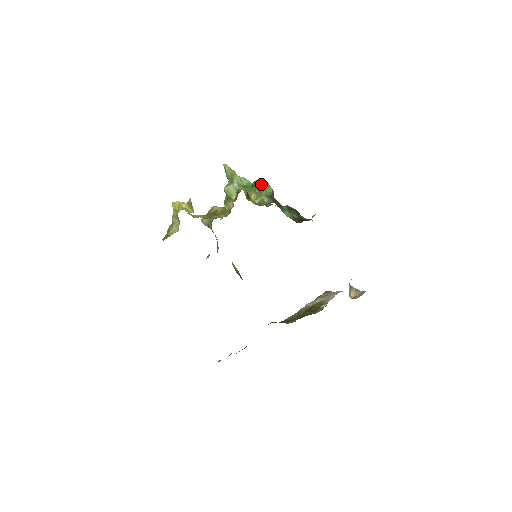
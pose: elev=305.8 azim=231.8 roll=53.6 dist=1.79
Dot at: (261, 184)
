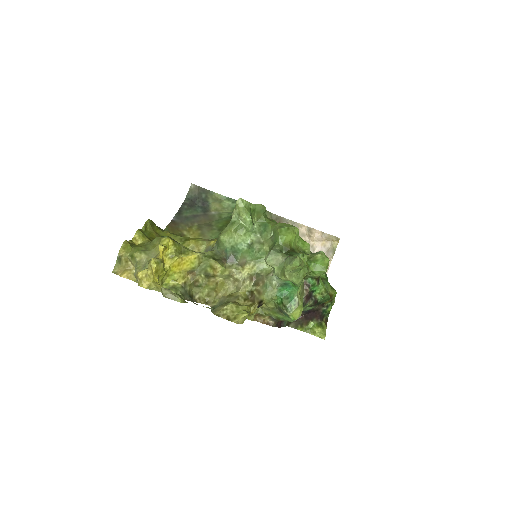
Dot at: occluded
